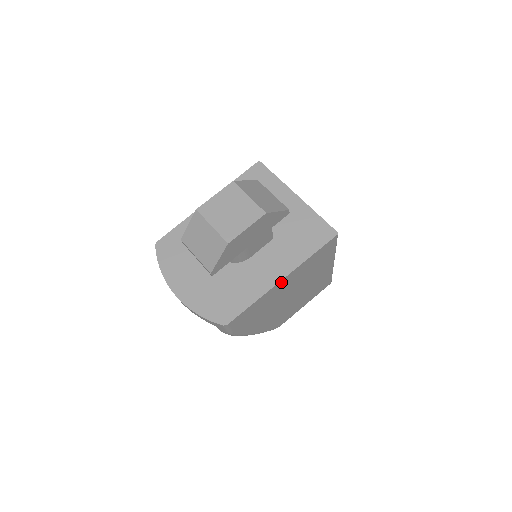
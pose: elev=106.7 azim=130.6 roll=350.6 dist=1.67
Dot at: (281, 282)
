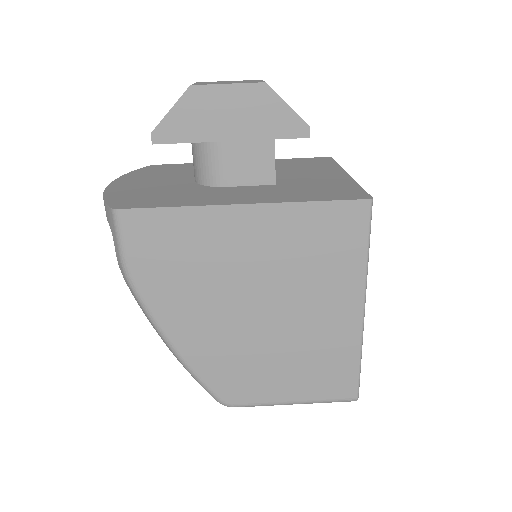
Dot at: (238, 212)
